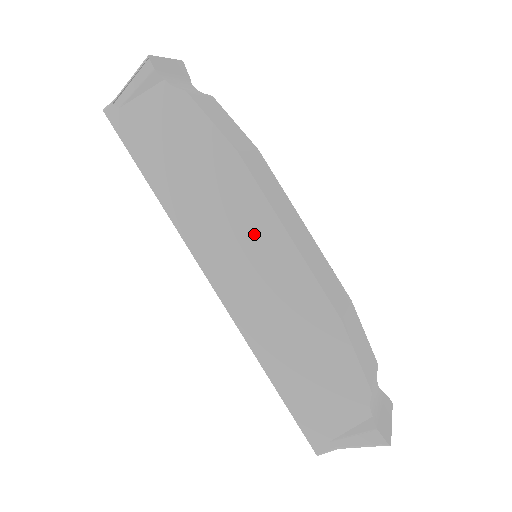
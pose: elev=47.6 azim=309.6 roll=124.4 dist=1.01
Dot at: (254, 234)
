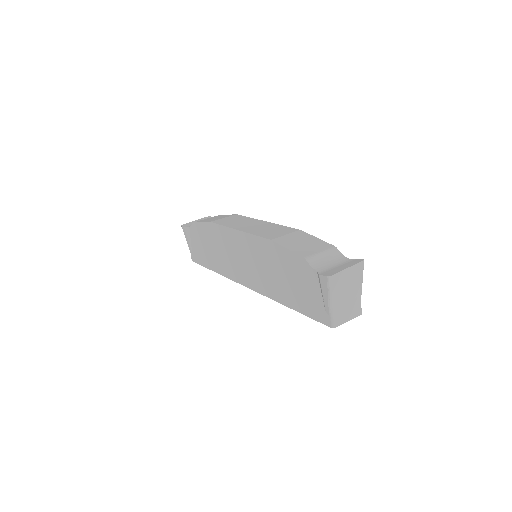
Dot at: (234, 245)
